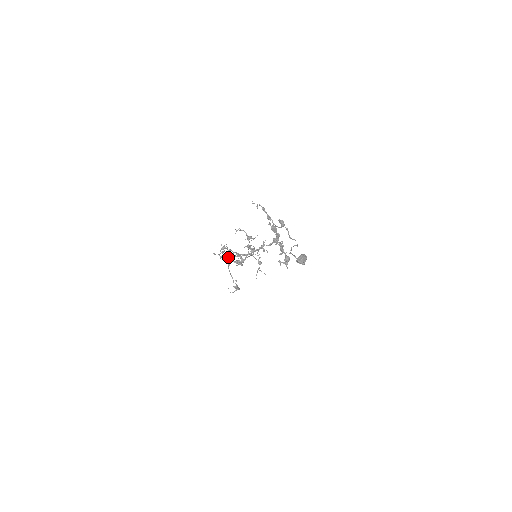
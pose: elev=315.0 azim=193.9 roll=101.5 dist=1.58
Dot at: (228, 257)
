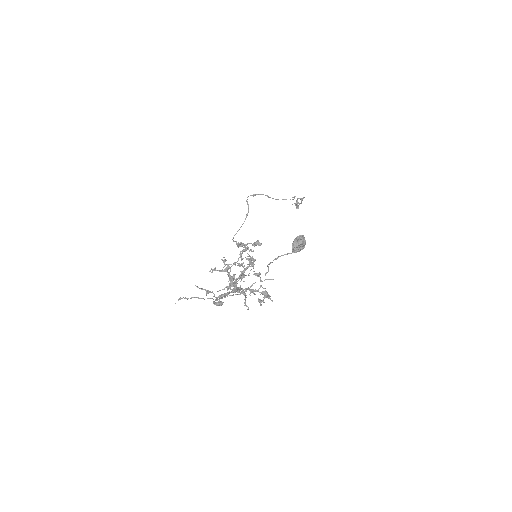
Dot at: occluded
